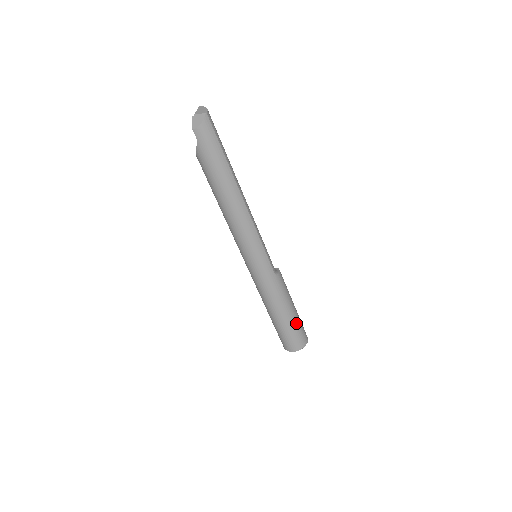
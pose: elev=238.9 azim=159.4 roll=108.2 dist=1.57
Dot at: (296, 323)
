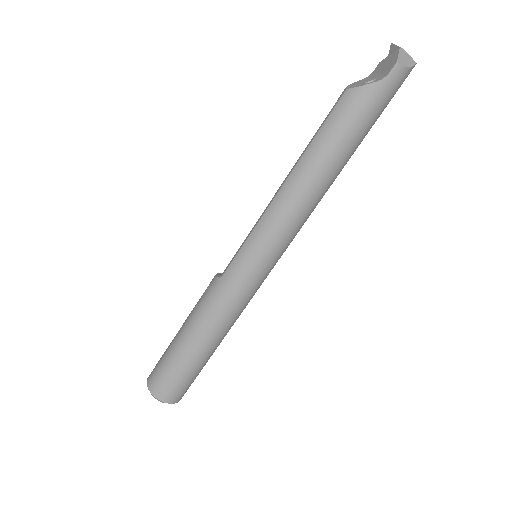
Dot at: occluded
